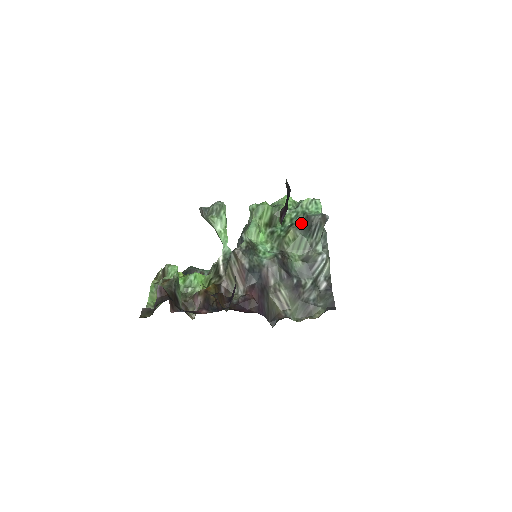
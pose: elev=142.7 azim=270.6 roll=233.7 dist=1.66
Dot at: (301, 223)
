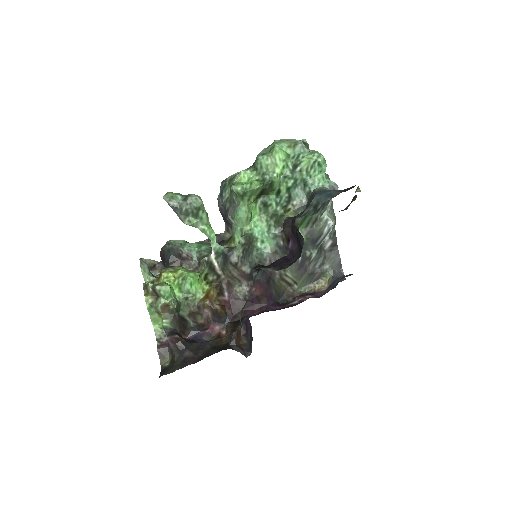
Dot at: (303, 198)
